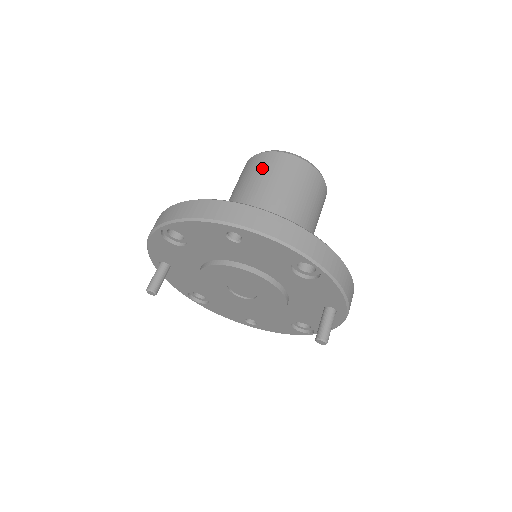
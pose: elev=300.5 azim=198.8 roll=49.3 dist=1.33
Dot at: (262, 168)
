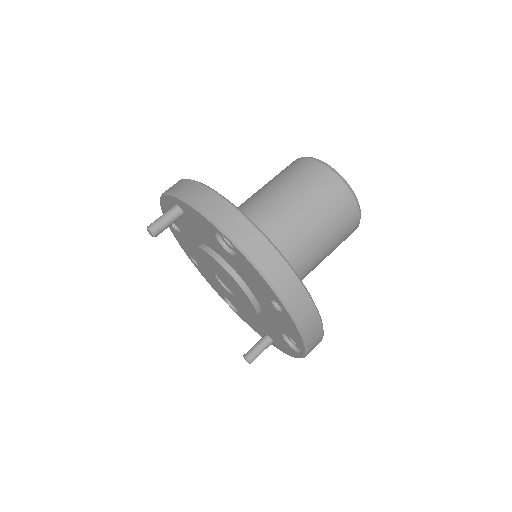
Dot at: (331, 203)
